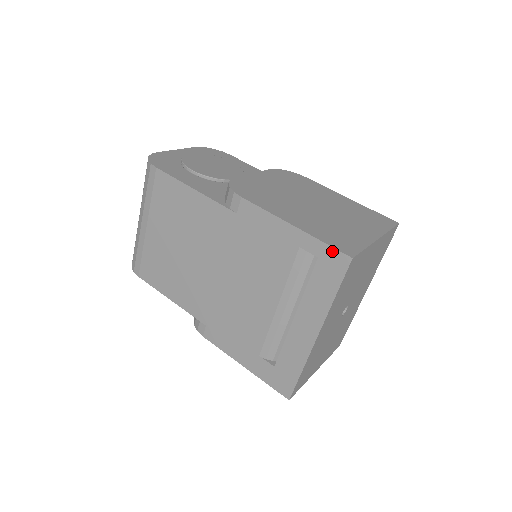
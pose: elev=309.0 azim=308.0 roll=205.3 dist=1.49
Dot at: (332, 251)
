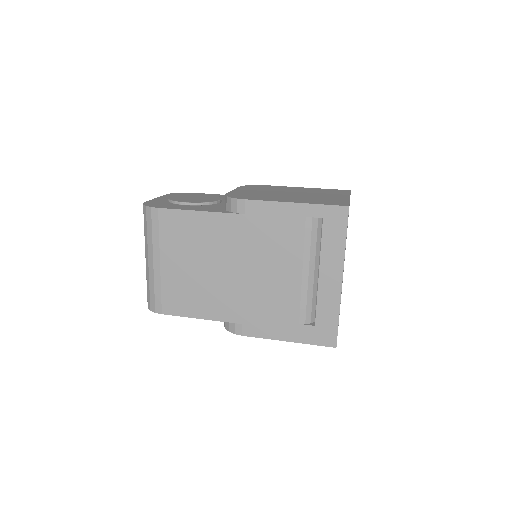
Dot at: (332, 208)
